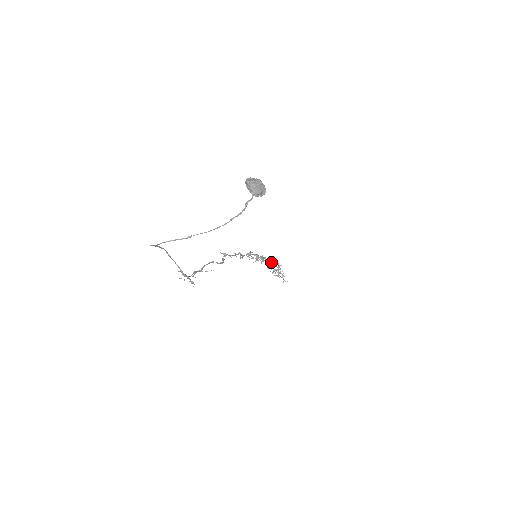
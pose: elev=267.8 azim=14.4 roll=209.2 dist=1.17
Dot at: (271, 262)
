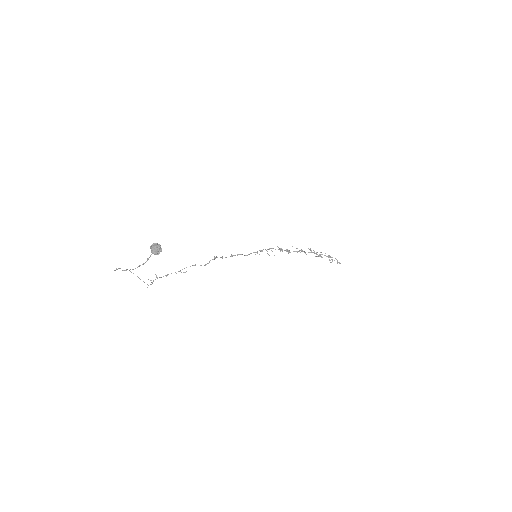
Dot at: occluded
